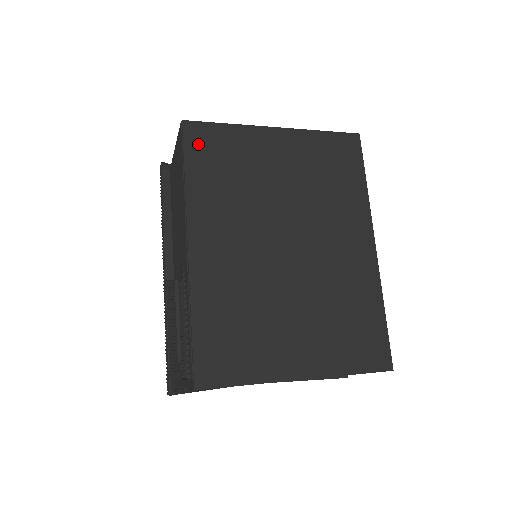
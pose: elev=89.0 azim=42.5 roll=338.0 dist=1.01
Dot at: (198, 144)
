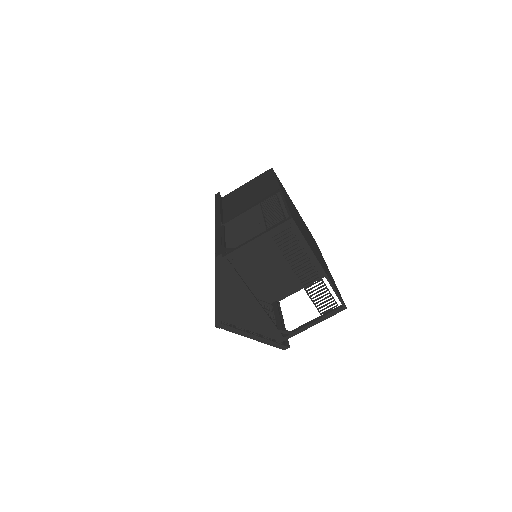
Dot at: occluded
